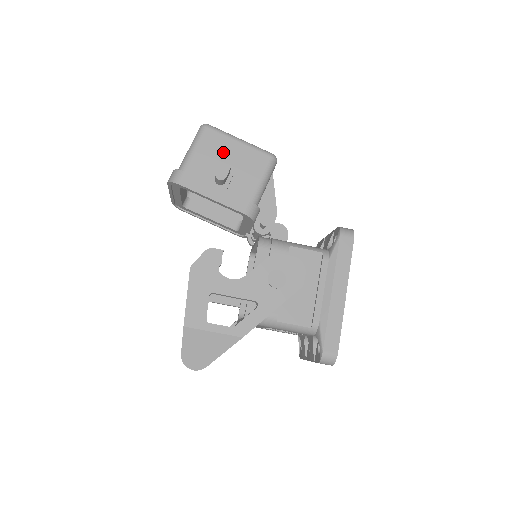
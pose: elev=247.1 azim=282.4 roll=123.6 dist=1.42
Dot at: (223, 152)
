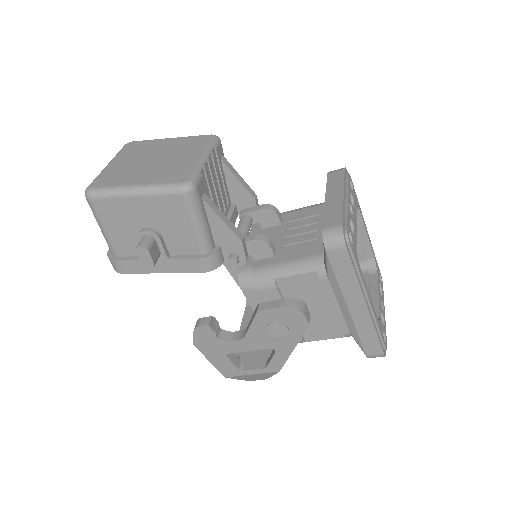
Dot at: (131, 217)
